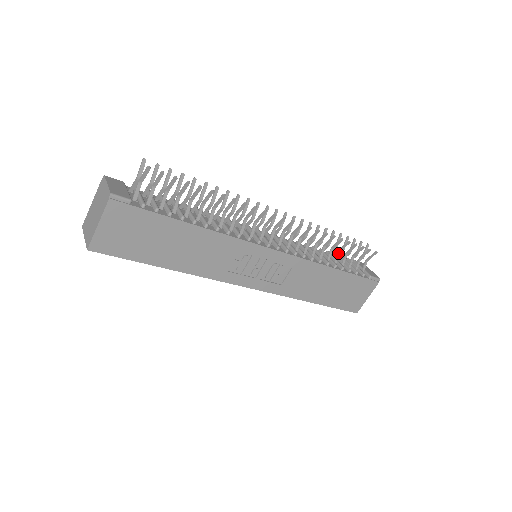
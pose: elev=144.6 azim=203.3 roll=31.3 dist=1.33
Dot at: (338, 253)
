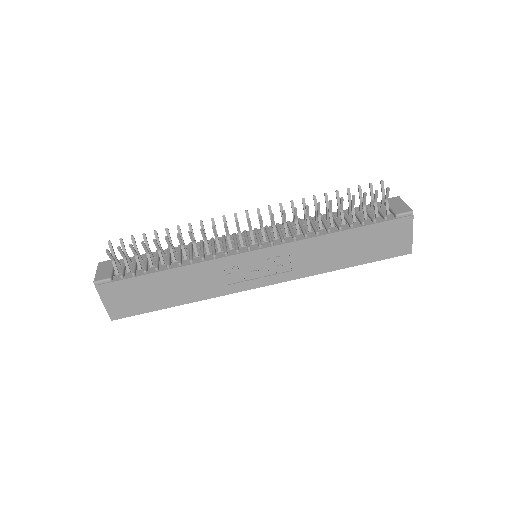
Dot at: (341, 212)
